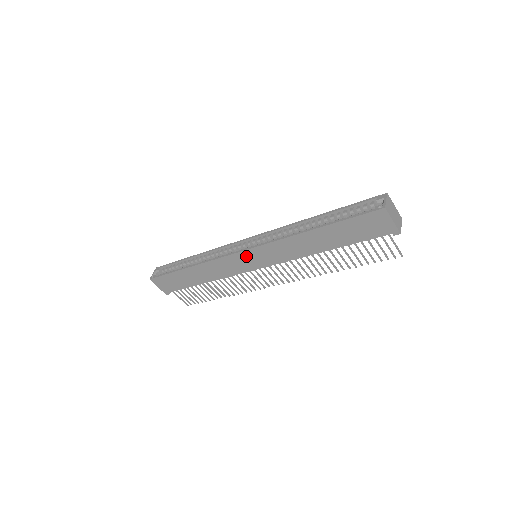
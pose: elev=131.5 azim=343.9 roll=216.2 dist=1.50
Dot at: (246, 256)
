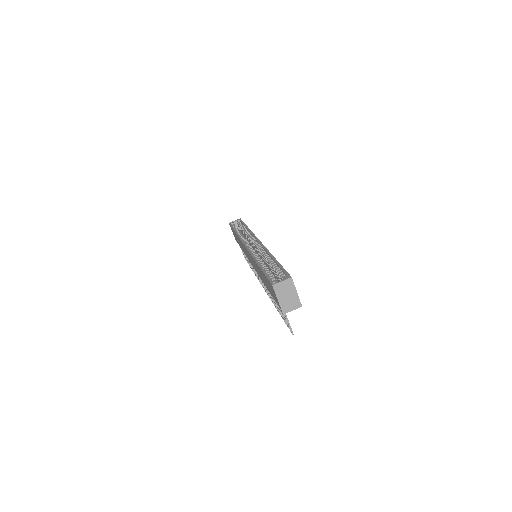
Dot at: occluded
